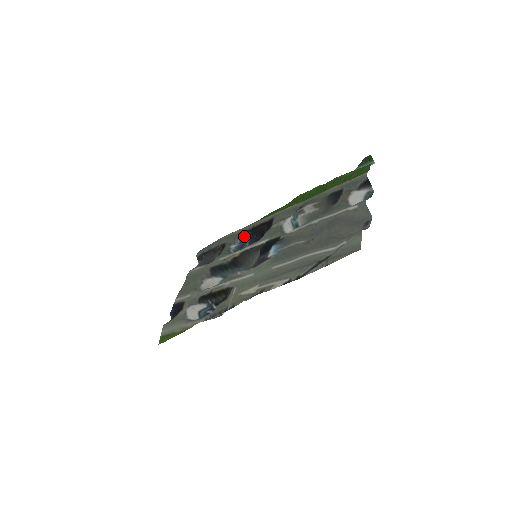
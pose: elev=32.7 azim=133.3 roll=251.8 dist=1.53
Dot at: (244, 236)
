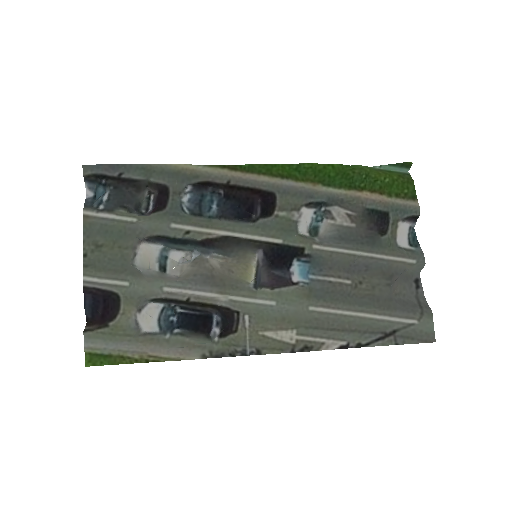
Dot at: (206, 188)
